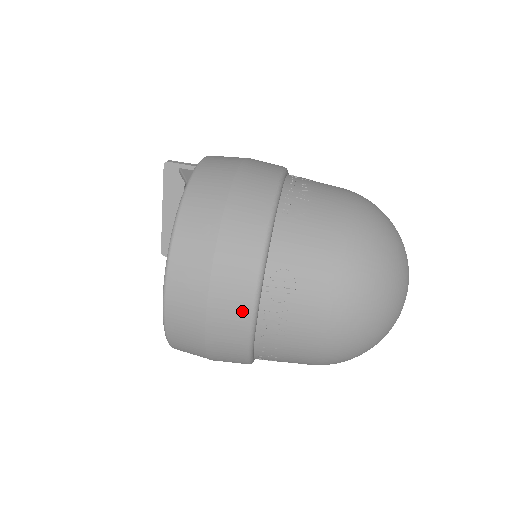
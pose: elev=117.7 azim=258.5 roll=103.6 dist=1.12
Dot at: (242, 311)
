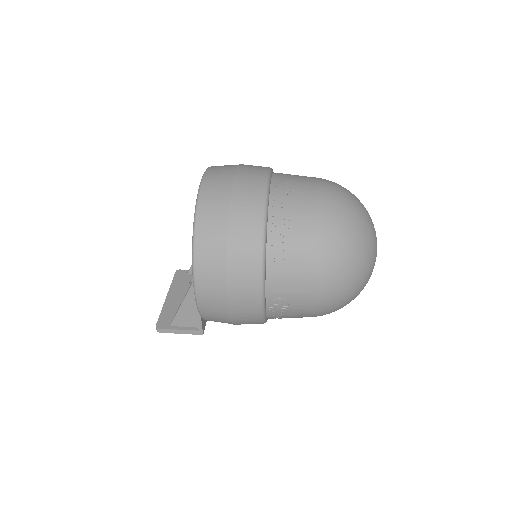
Dot at: (260, 174)
